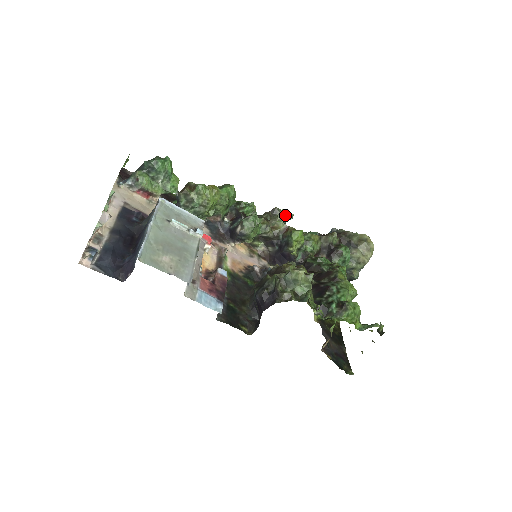
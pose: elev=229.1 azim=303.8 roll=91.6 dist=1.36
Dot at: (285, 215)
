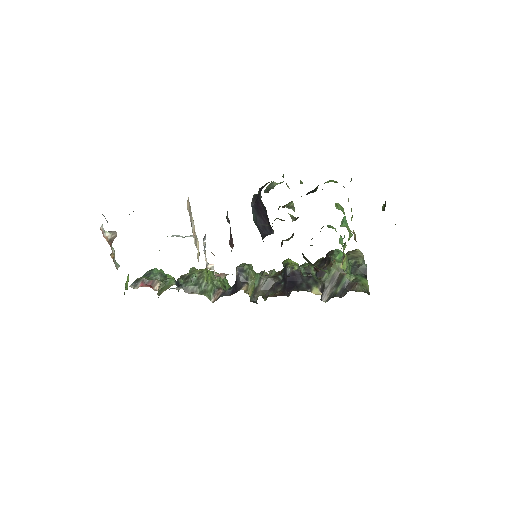
Dot at: occluded
